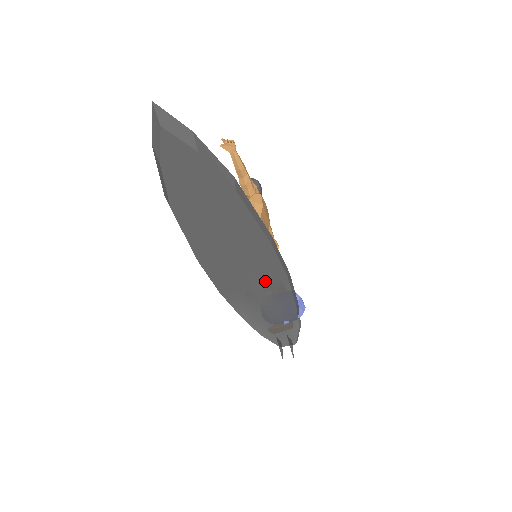
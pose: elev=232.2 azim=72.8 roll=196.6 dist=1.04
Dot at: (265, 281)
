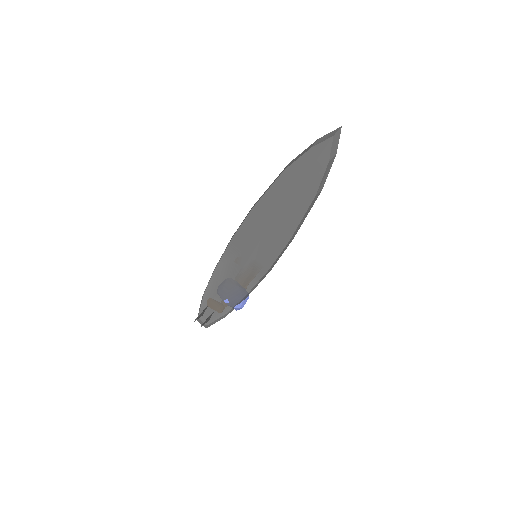
Dot at: (257, 259)
